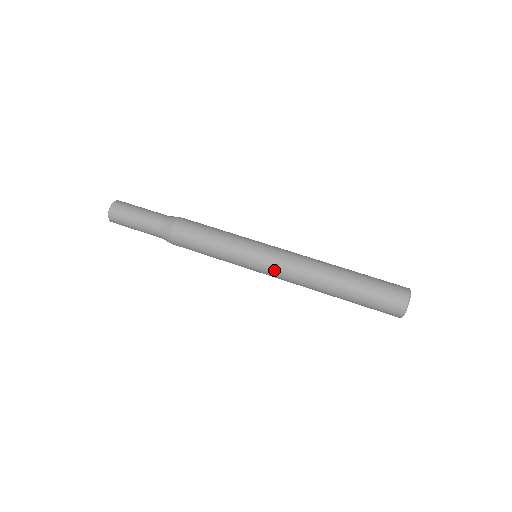
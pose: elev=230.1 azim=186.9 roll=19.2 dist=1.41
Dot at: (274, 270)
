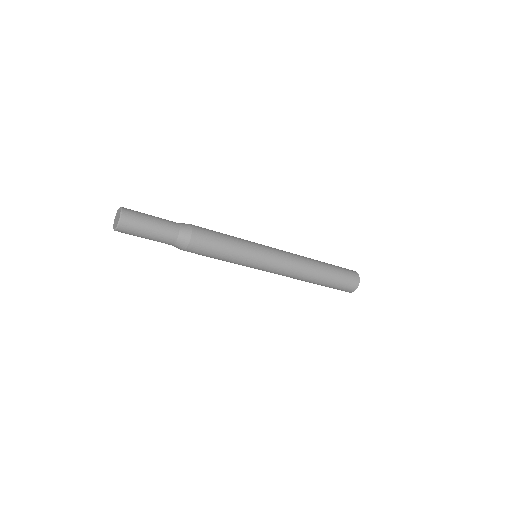
Dot at: (271, 272)
